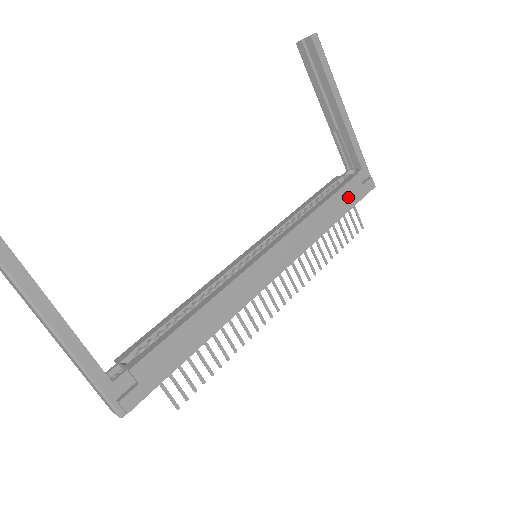
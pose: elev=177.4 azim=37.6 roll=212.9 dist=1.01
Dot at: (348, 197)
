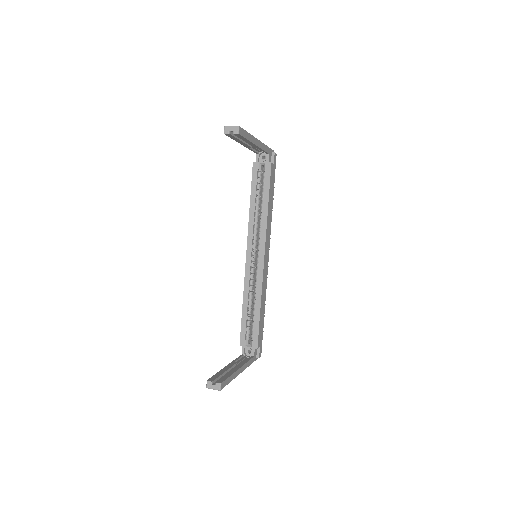
Dot at: (272, 181)
